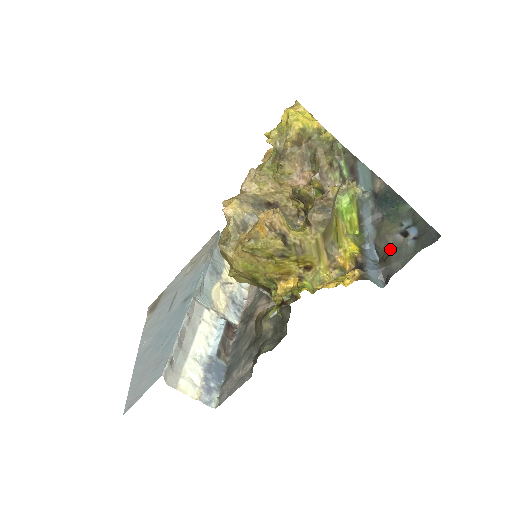
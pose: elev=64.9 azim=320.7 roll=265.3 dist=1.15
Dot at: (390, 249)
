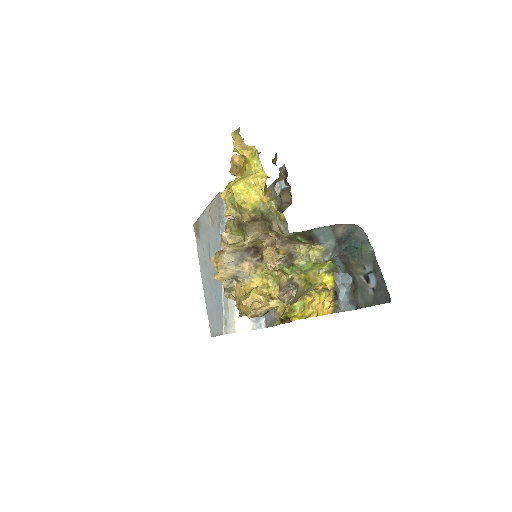
Dot at: (357, 283)
